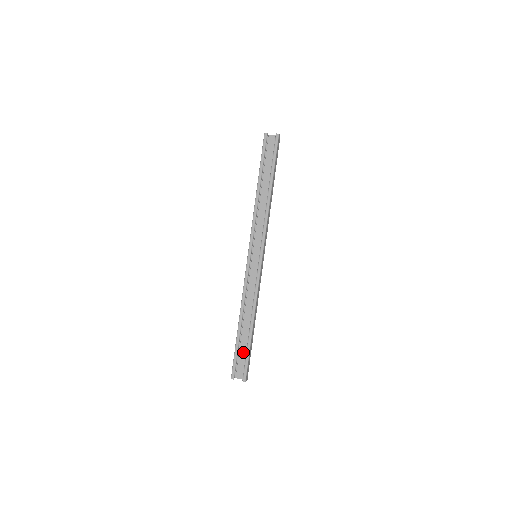
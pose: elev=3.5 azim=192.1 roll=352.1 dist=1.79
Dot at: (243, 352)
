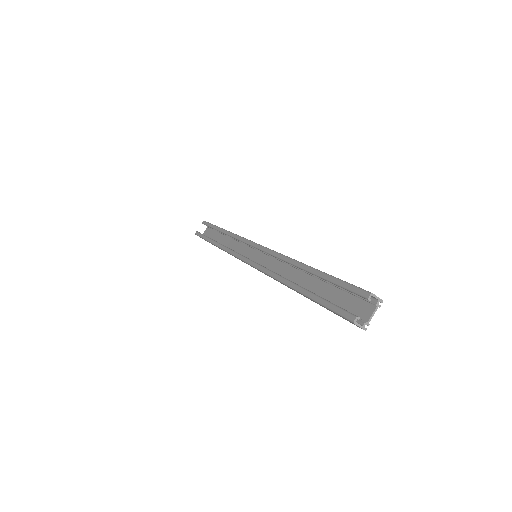
Dot at: (337, 297)
